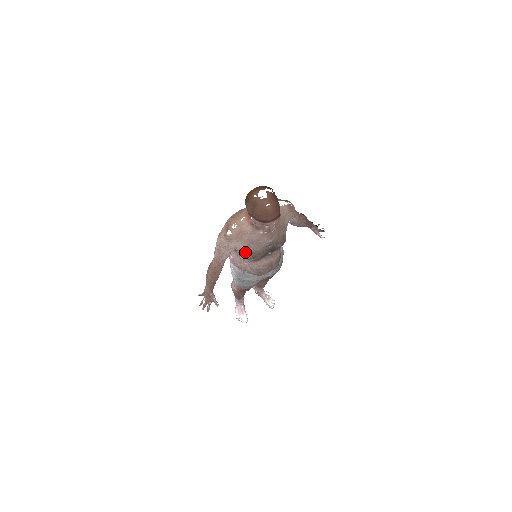
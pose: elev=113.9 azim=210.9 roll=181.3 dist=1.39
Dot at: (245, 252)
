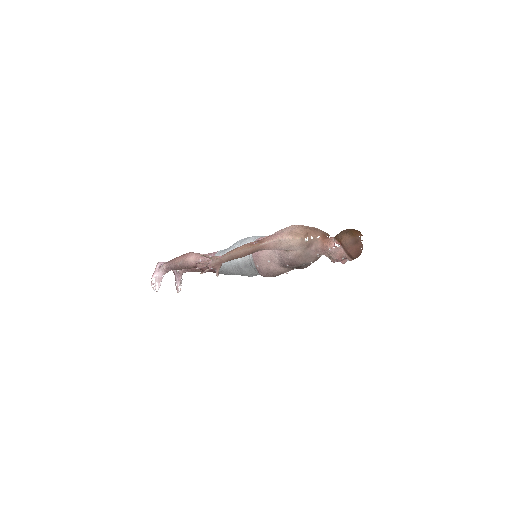
Dot at: (293, 257)
